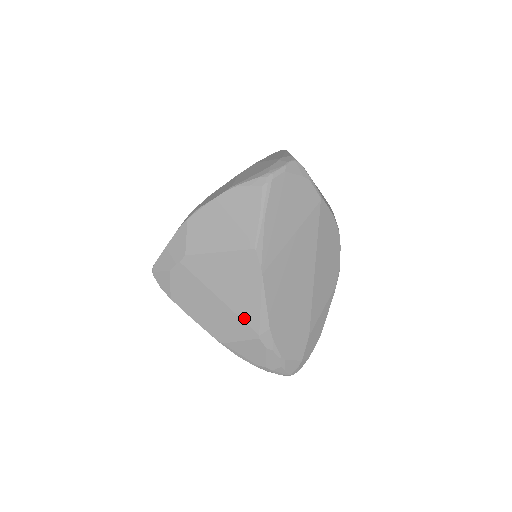
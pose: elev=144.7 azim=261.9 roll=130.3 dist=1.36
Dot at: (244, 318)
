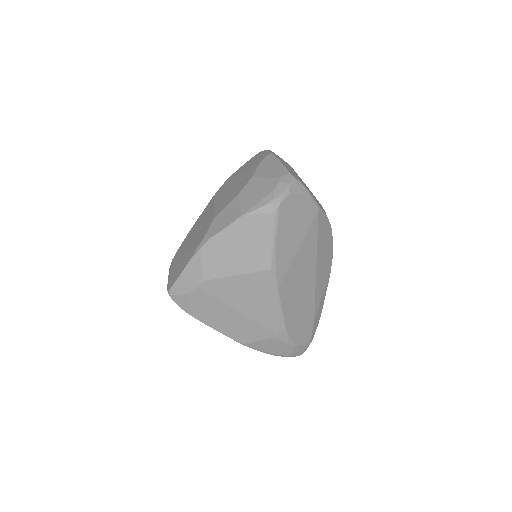
Dot at: (262, 324)
